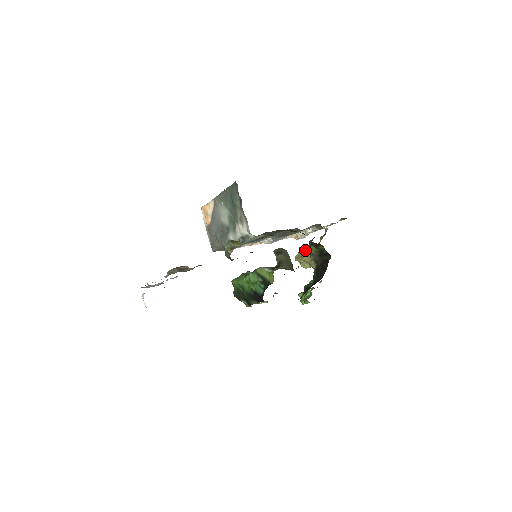
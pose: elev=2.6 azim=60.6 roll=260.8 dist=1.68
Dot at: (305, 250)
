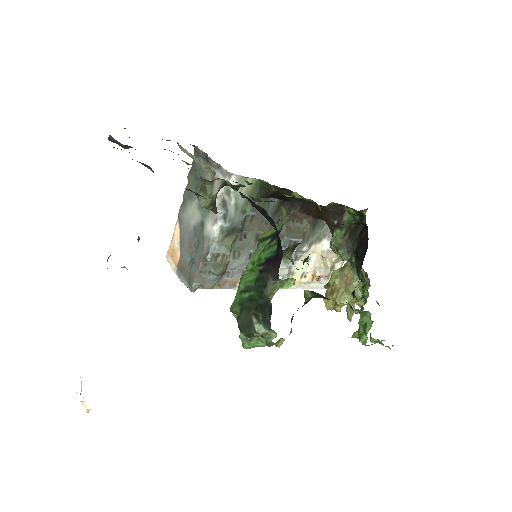
Dot at: (332, 275)
